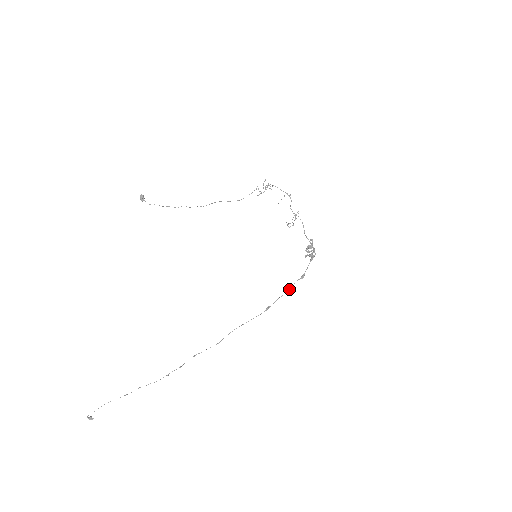
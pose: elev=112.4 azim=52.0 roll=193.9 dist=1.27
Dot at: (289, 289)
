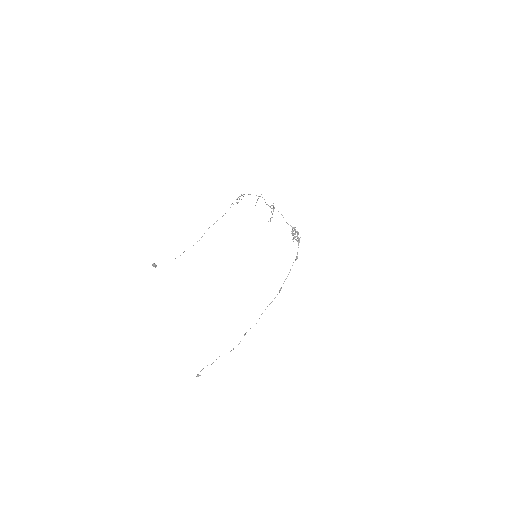
Dot at: occluded
